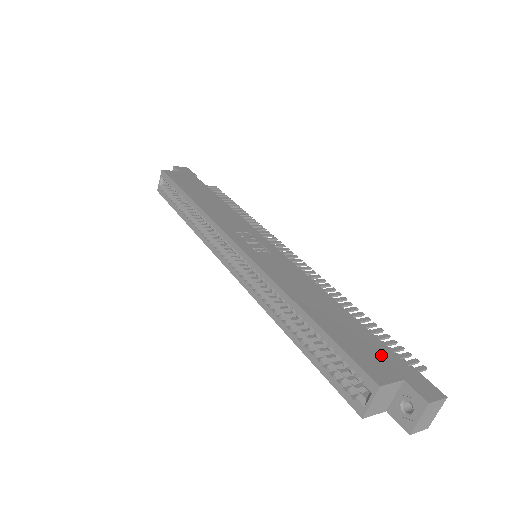
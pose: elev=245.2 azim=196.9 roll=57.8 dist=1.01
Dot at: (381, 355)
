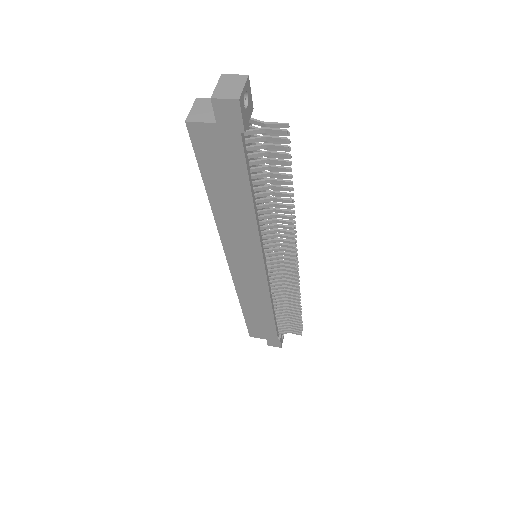
Dot at: occluded
